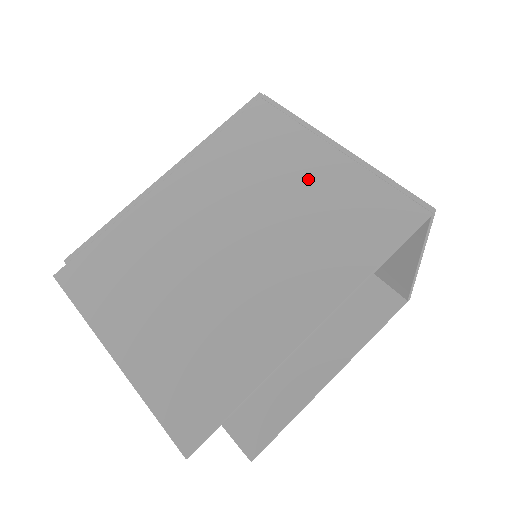
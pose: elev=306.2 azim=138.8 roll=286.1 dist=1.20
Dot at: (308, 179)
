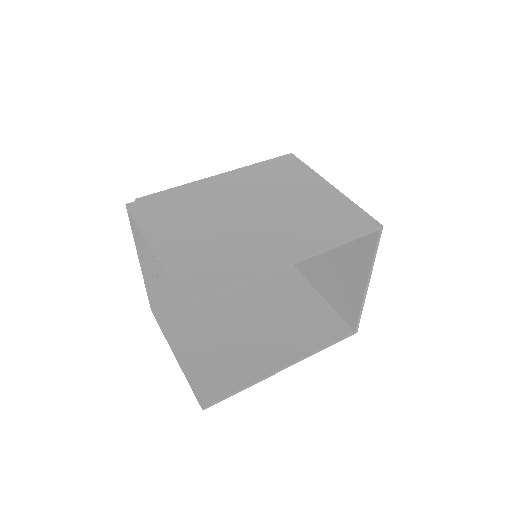
Dot at: (309, 196)
